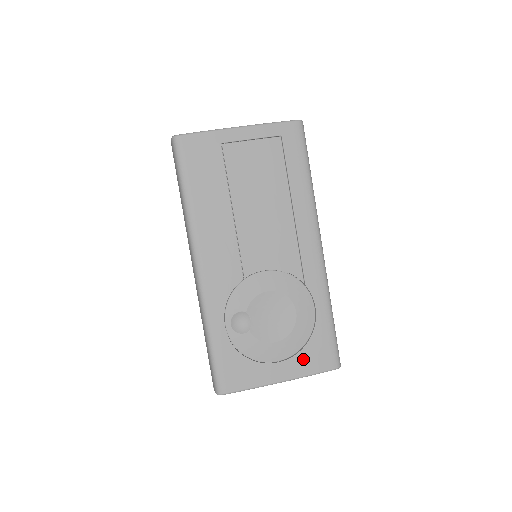
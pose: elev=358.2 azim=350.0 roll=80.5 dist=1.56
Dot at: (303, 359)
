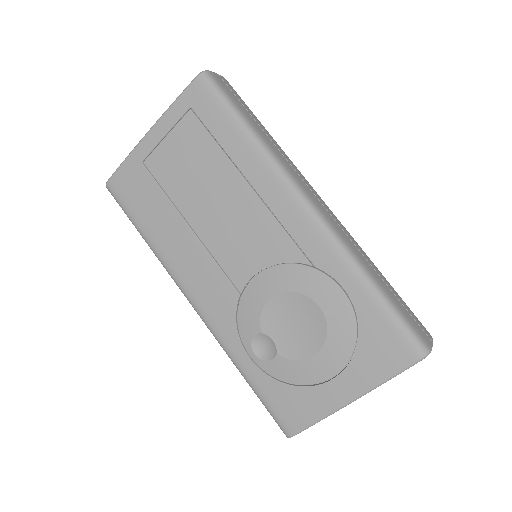
Dot at: (364, 363)
